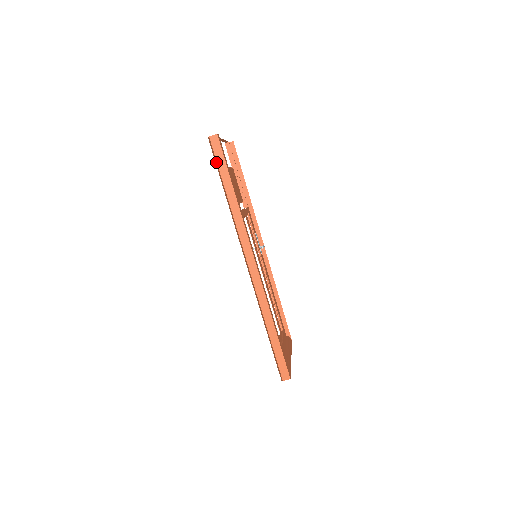
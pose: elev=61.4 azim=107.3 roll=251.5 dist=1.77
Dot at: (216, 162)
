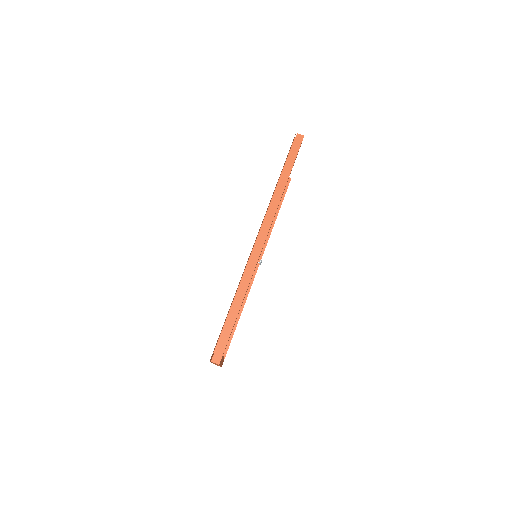
Dot at: (288, 154)
